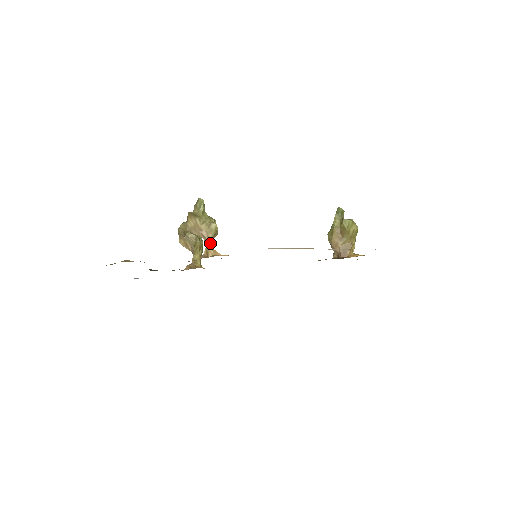
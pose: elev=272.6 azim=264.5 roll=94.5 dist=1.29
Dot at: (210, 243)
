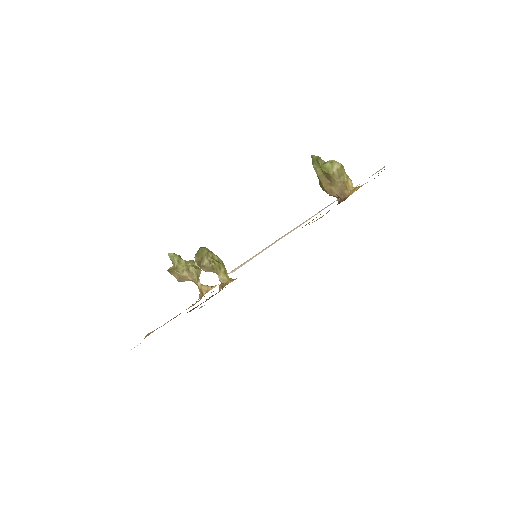
Dot at: (199, 283)
